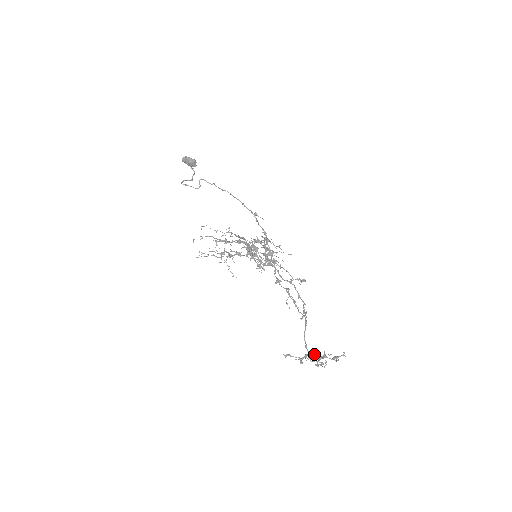
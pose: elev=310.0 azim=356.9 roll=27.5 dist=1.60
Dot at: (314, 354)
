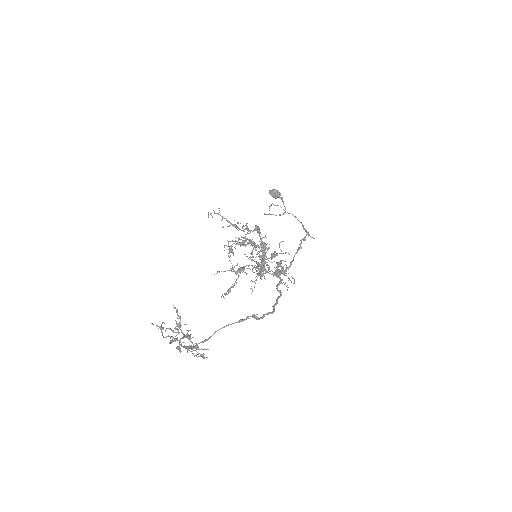
Dot at: occluded
